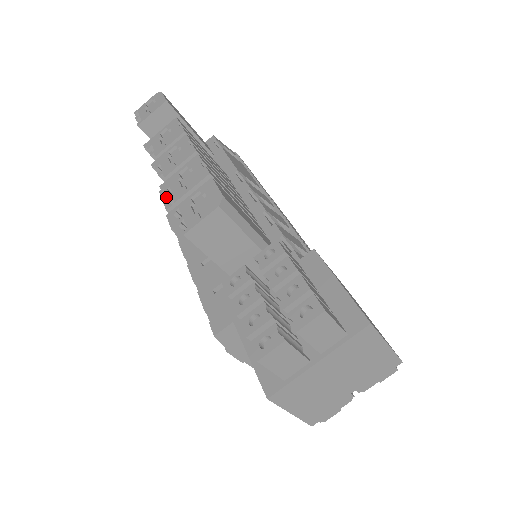
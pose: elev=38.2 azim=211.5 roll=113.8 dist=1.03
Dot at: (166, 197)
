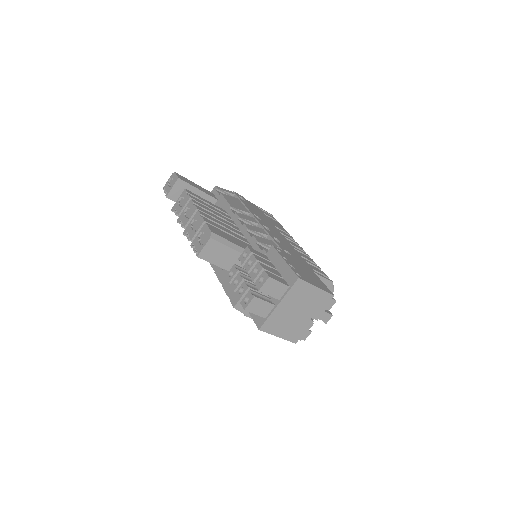
Dot at: occluded
